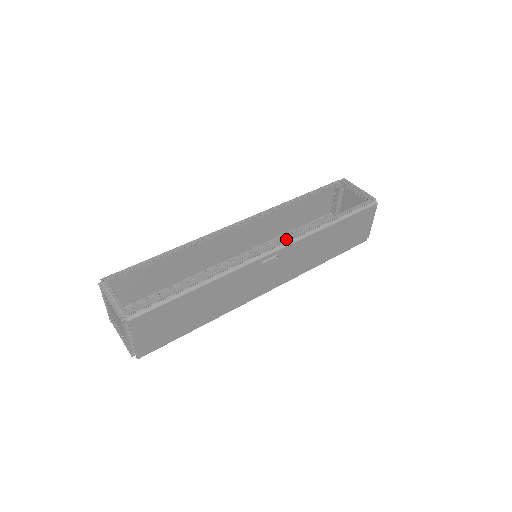
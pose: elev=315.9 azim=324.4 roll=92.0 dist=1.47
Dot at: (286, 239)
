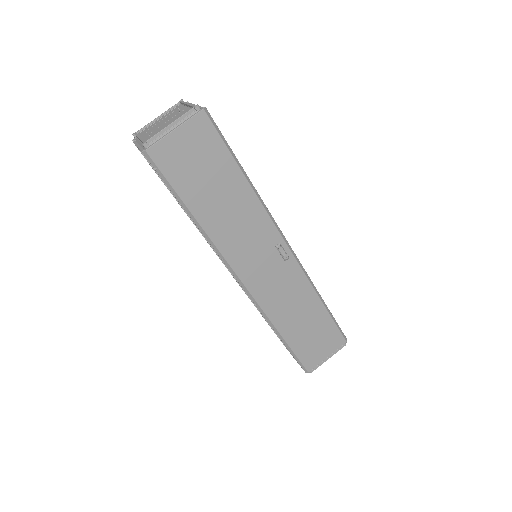
Dot at: occluded
